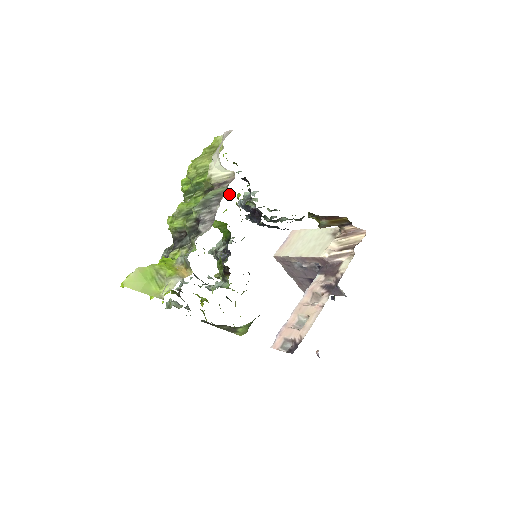
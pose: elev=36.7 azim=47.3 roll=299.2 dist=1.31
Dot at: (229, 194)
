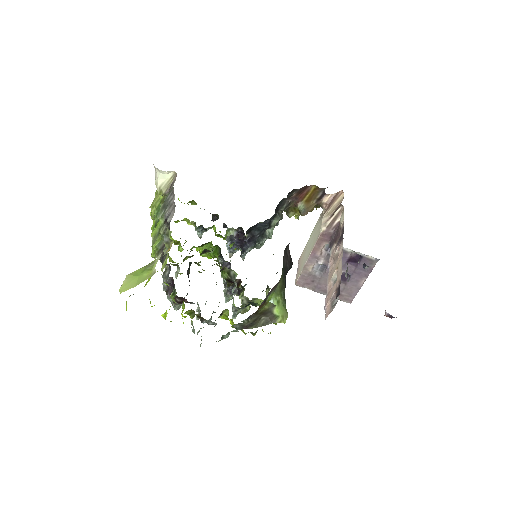
Dot at: (203, 228)
